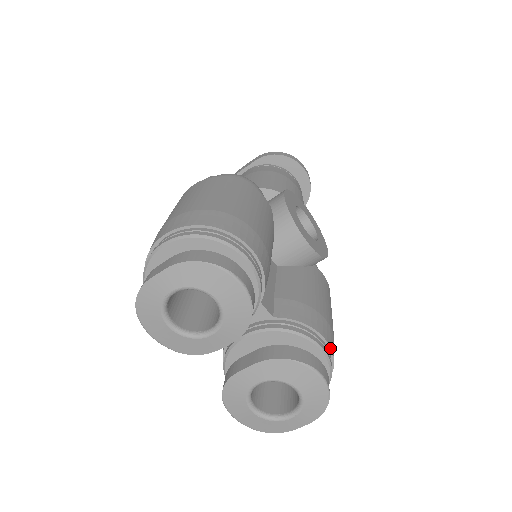
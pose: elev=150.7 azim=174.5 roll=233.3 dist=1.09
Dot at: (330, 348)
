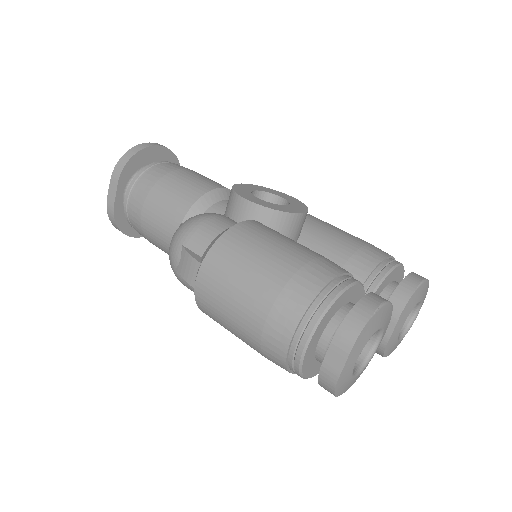
Dot at: (392, 257)
